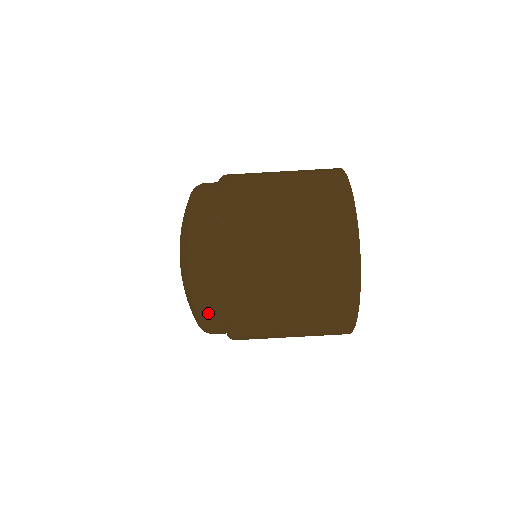
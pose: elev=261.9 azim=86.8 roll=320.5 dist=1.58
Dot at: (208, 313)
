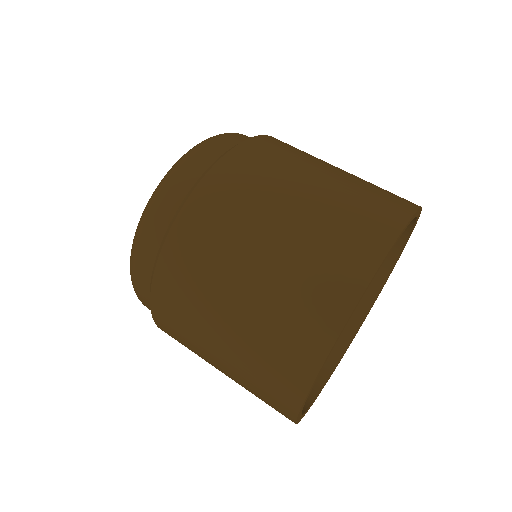
Dot at: (140, 261)
